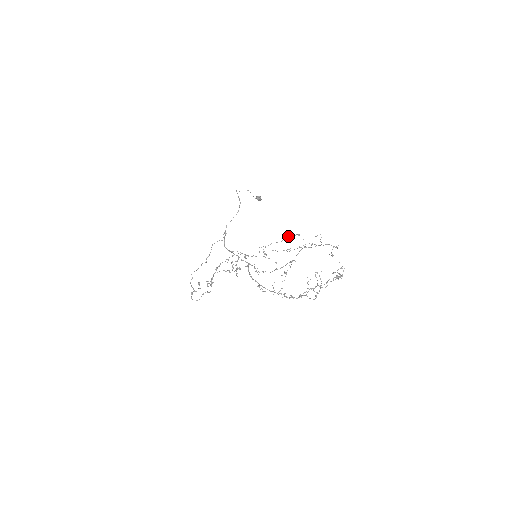
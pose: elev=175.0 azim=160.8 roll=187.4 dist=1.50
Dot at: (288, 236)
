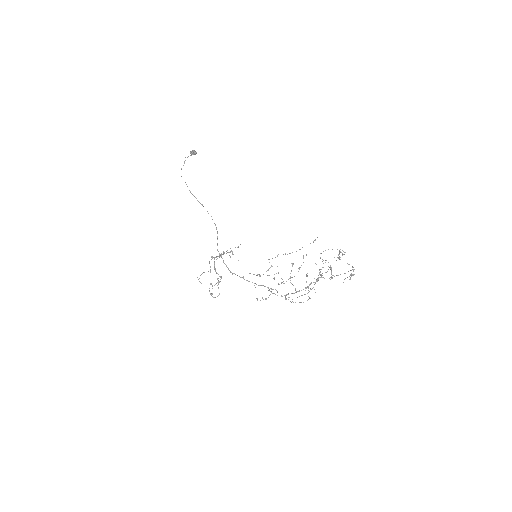
Dot at: (299, 269)
